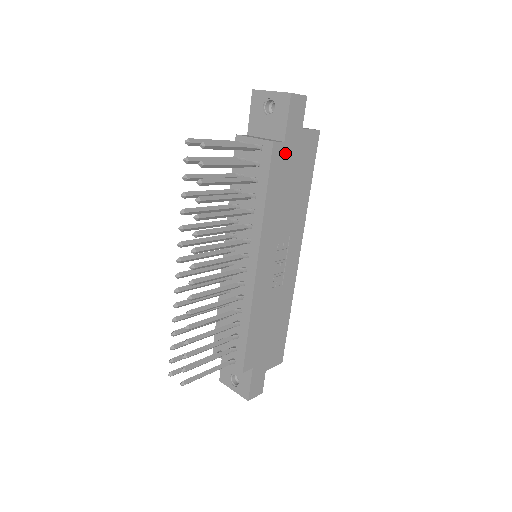
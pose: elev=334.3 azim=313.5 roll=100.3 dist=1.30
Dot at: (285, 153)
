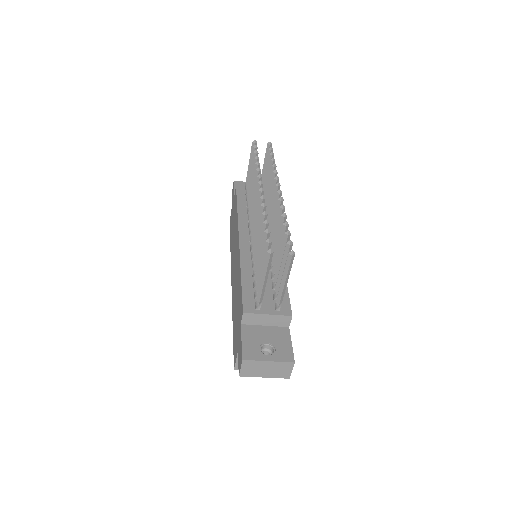
Dot at: occluded
